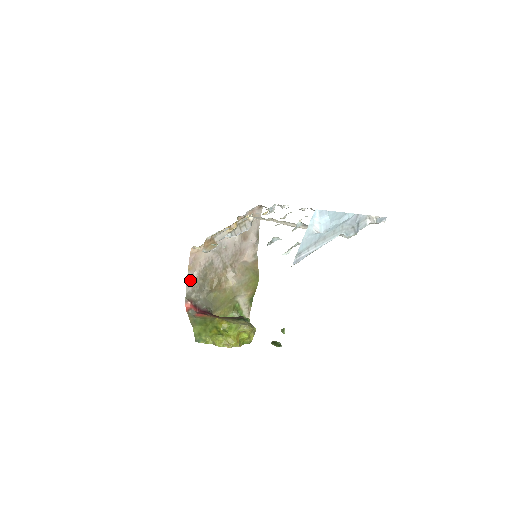
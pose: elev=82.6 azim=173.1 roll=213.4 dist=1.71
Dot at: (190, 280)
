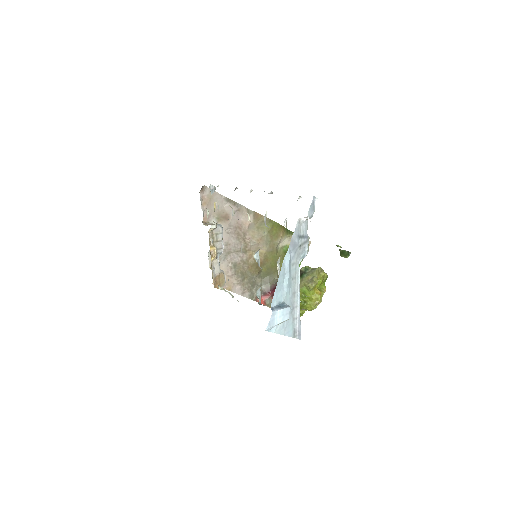
Dot at: (239, 291)
